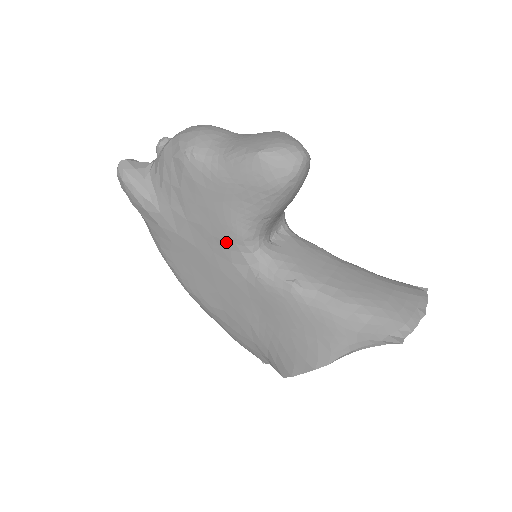
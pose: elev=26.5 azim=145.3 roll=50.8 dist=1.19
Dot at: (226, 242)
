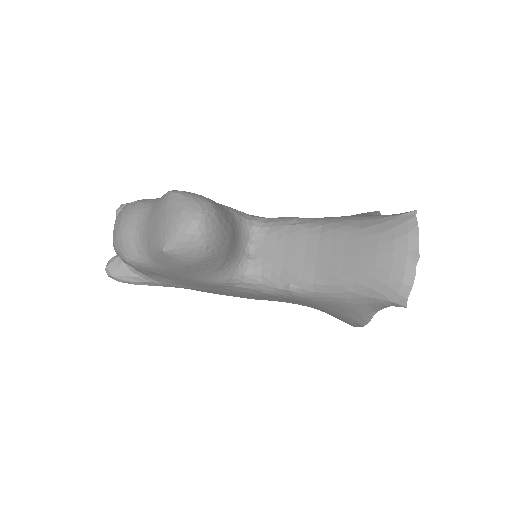
Dot at: (217, 287)
